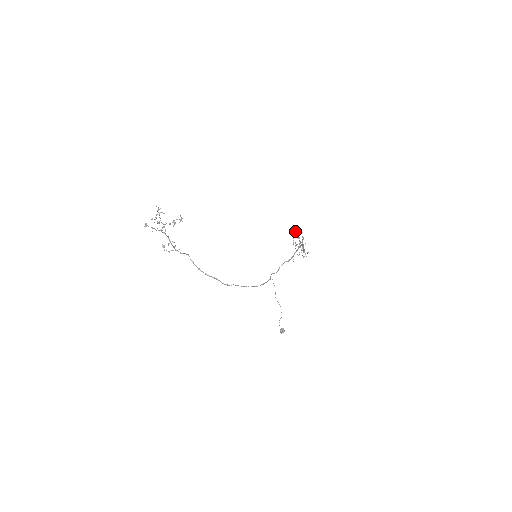
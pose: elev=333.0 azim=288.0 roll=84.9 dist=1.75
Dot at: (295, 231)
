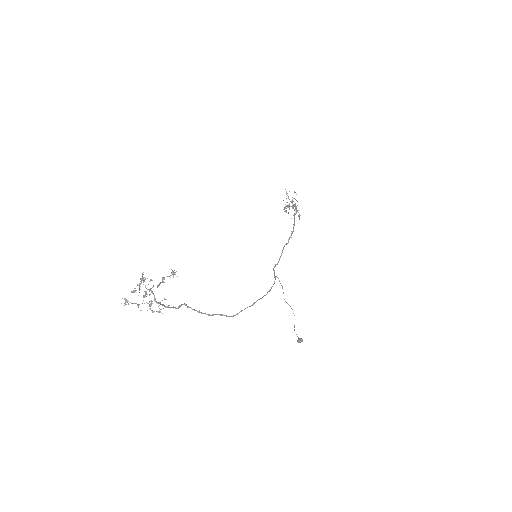
Dot at: (286, 192)
